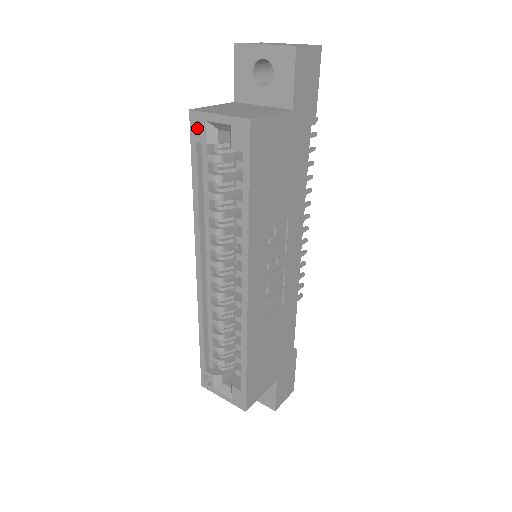
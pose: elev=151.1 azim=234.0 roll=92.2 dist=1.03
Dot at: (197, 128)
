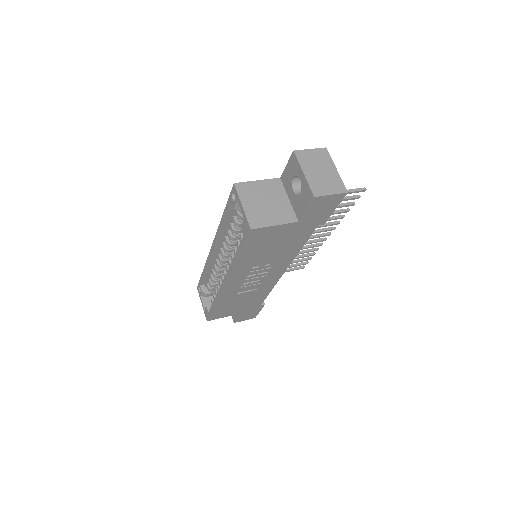
Dot at: occluded
